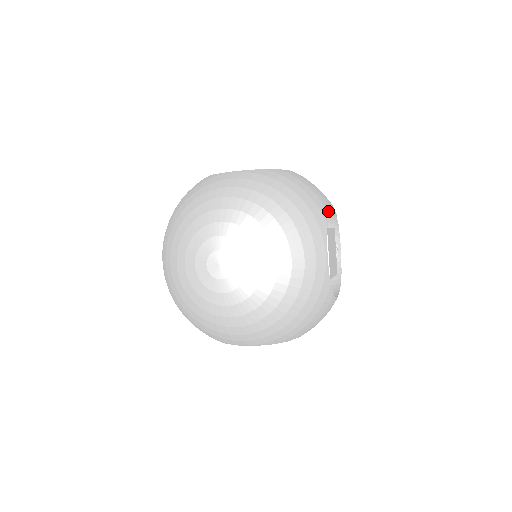
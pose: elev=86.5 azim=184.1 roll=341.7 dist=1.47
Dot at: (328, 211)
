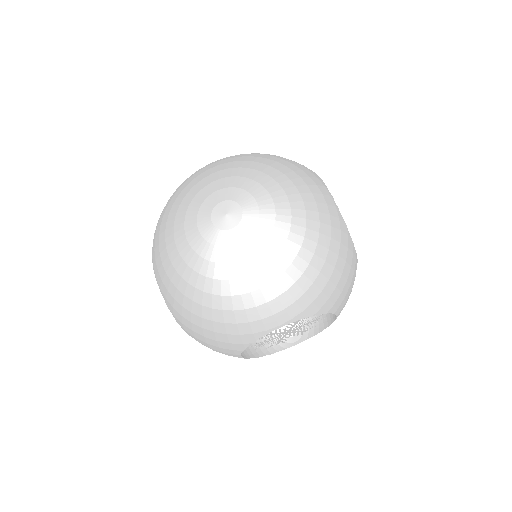
Dot at: occluded
